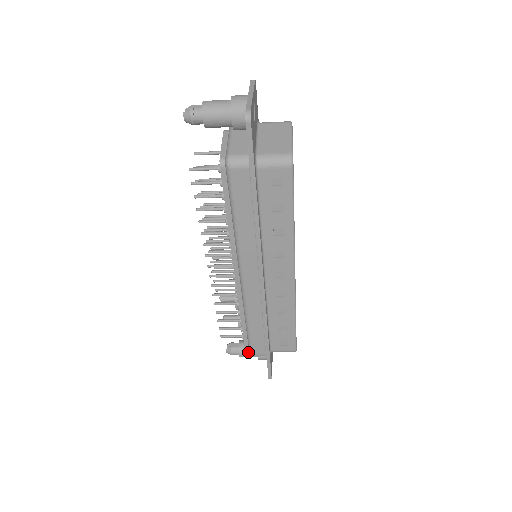
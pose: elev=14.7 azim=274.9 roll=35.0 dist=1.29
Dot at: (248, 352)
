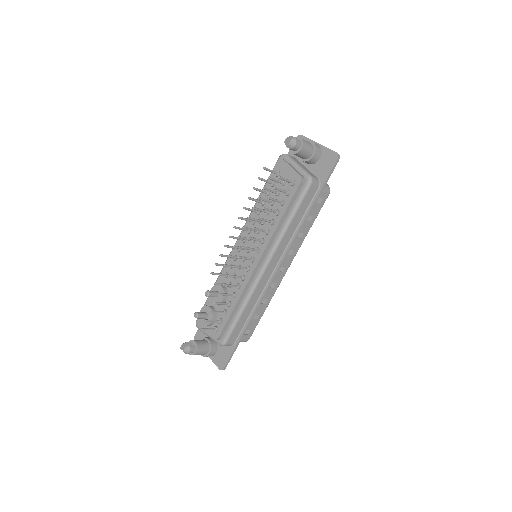
Dot at: (203, 348)
